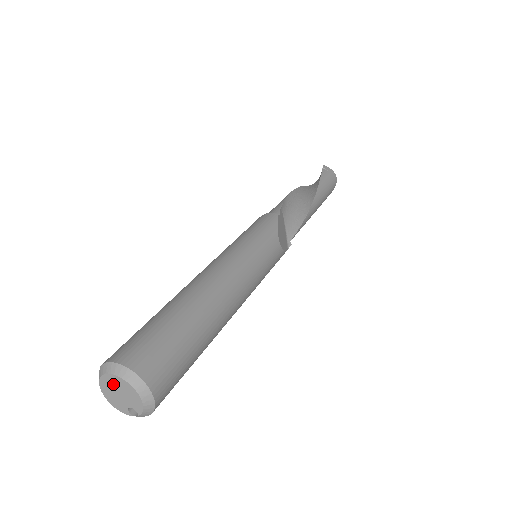
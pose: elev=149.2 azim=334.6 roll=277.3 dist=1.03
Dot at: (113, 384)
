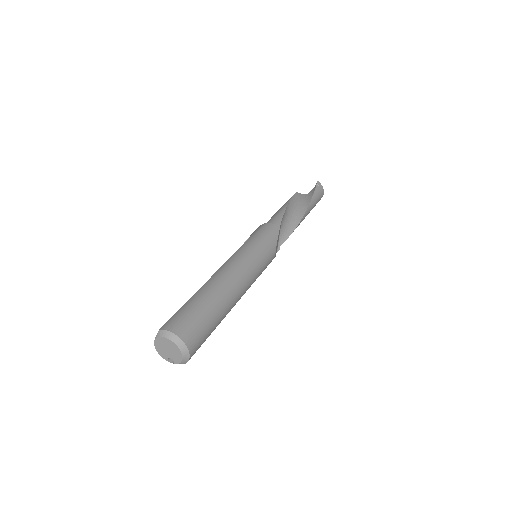
Dot at: (166, 344)
